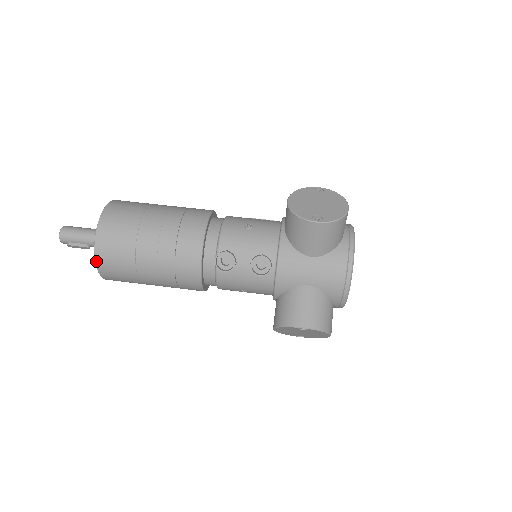
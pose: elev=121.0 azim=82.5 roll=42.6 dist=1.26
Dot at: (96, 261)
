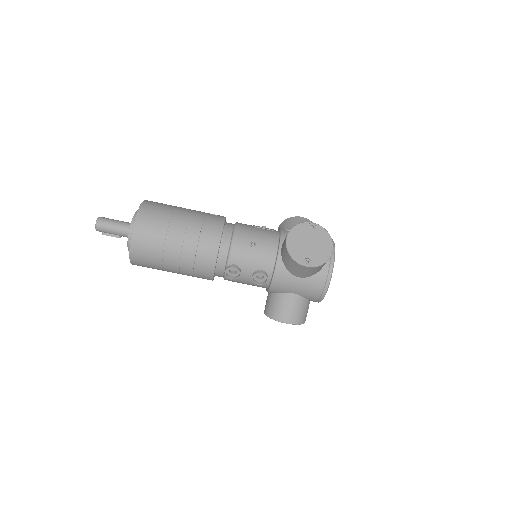
Dot at: (130, 260)
